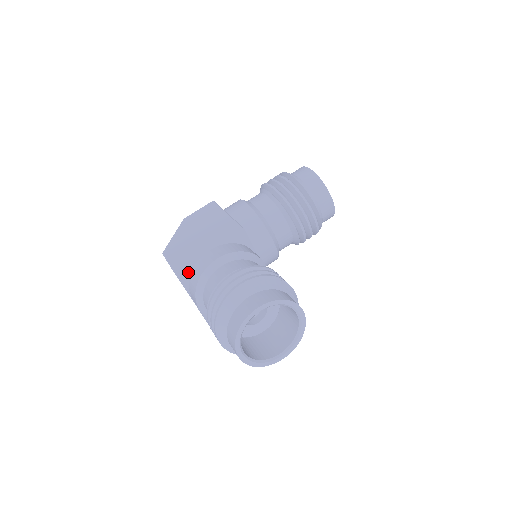
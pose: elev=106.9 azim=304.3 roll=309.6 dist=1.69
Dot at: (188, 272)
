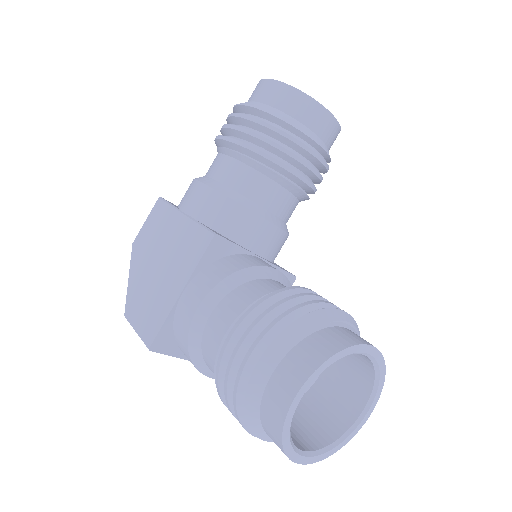
Dot at: (169, 337)
